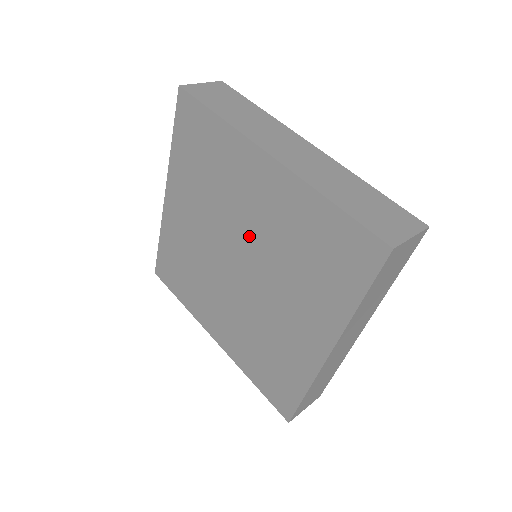
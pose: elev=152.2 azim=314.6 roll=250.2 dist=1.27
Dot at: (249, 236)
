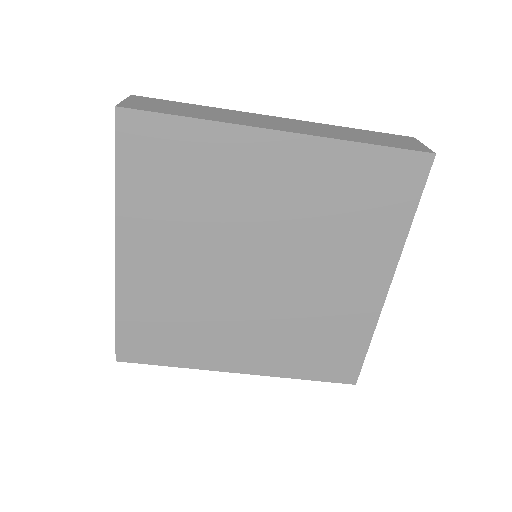
Dot at: (268, 230)
